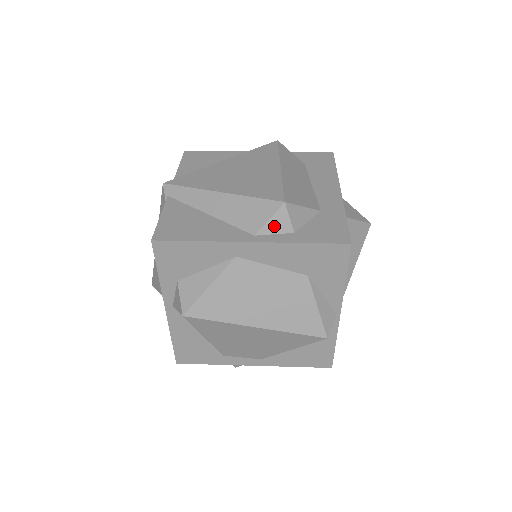
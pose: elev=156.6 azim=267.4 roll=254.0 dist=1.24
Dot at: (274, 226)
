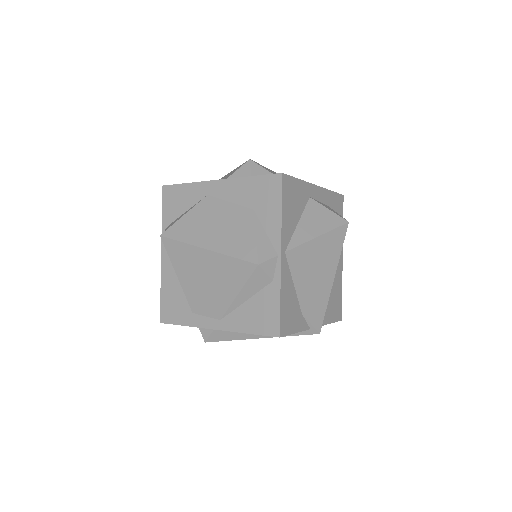
Dot at: (239, 175)
